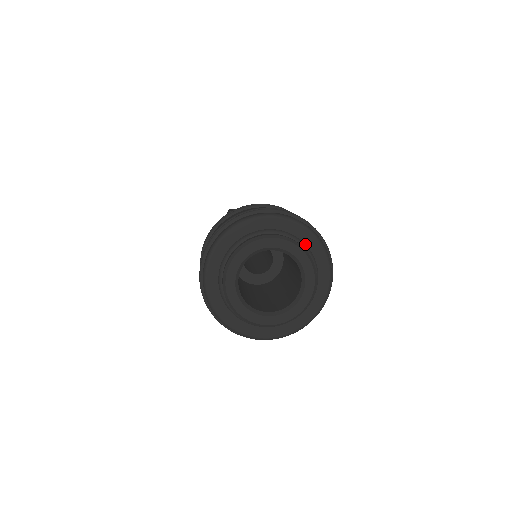
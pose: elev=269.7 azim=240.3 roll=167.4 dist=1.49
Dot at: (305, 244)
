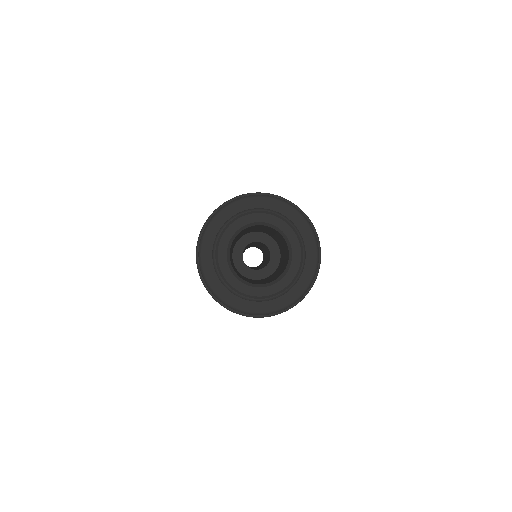
Dot at: (302, 237)
